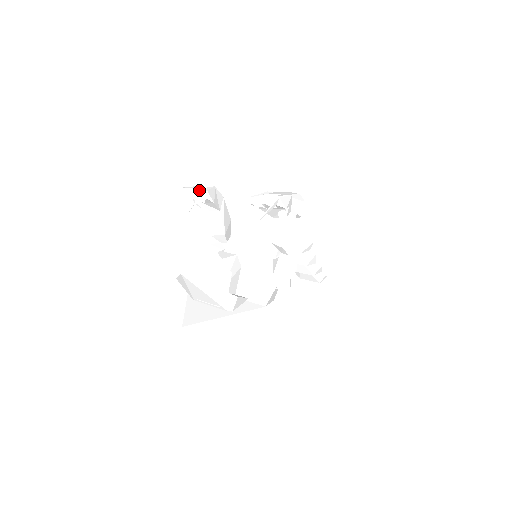
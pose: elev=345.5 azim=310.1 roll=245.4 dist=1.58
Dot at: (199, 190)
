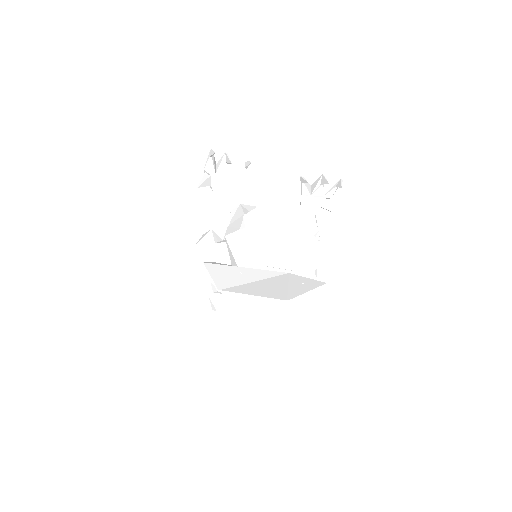
Dot at: occluded
